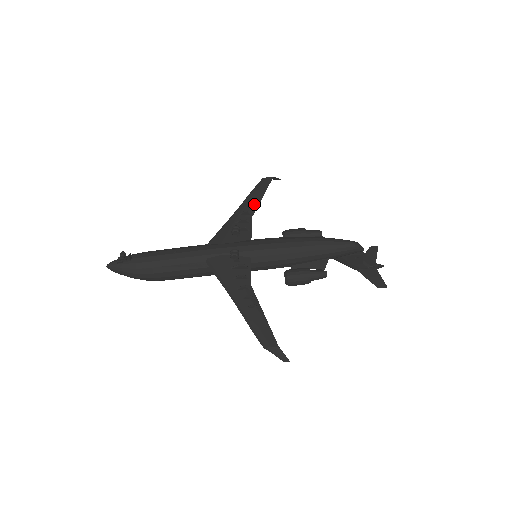
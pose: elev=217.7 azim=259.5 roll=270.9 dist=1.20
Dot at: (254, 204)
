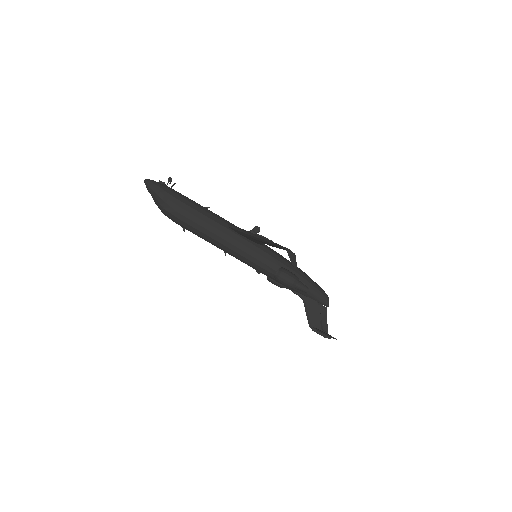
Dot at: occluded
